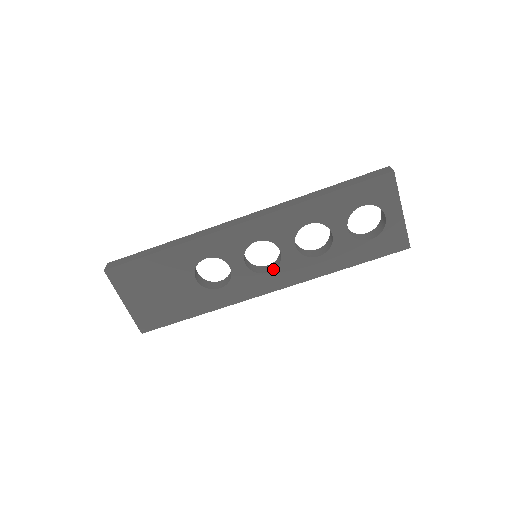
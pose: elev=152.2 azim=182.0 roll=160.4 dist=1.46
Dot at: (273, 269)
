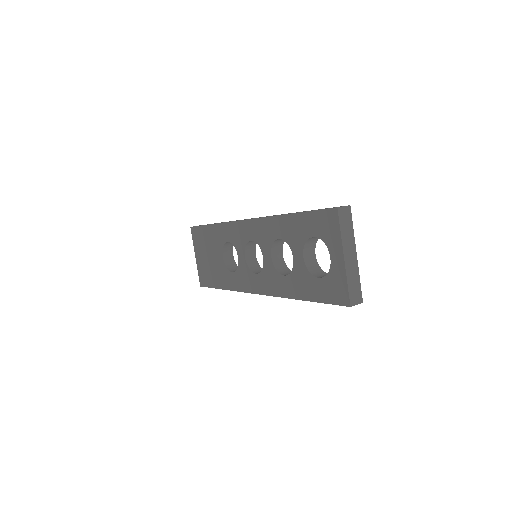
Dot at: (260, 272)
